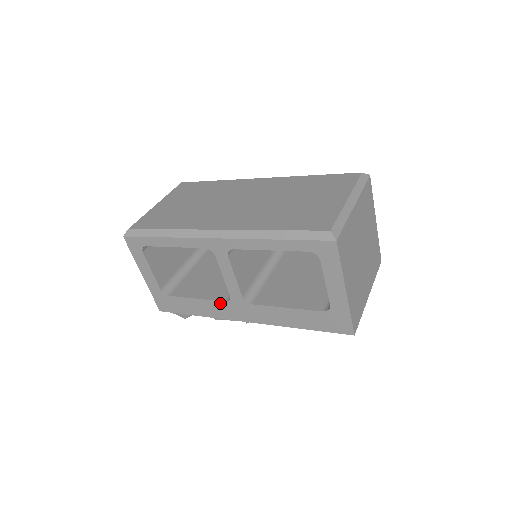
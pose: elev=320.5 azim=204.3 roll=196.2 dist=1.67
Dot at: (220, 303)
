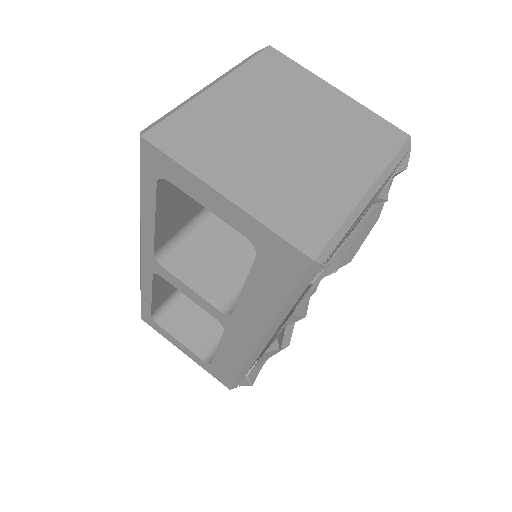
Dot at: (226, 337)
